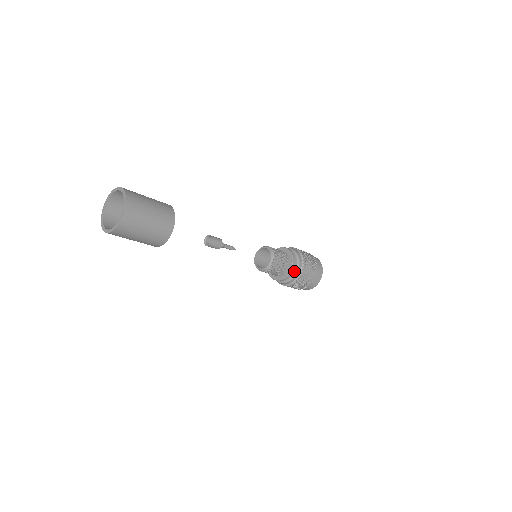
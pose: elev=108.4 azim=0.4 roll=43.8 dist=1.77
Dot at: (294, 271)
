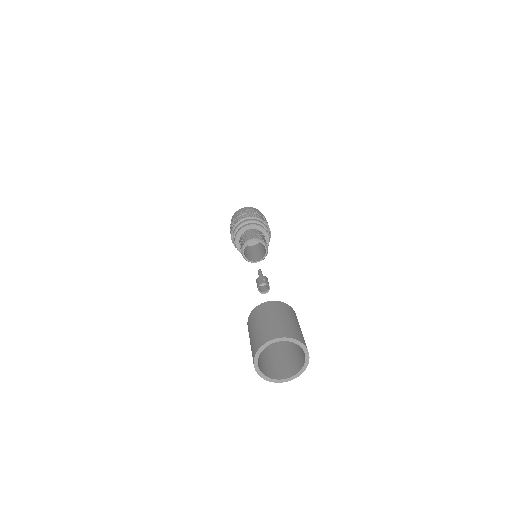
Dot at: occluded
